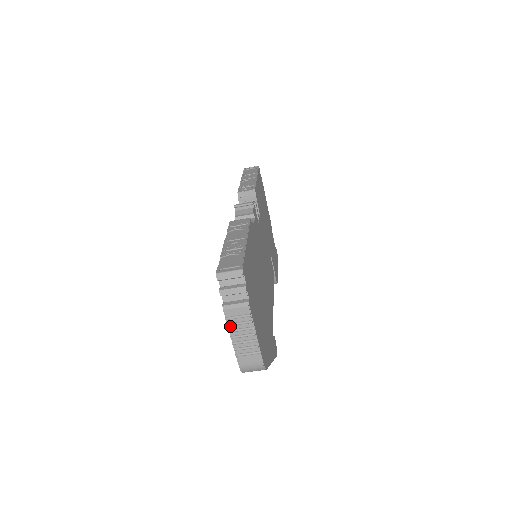
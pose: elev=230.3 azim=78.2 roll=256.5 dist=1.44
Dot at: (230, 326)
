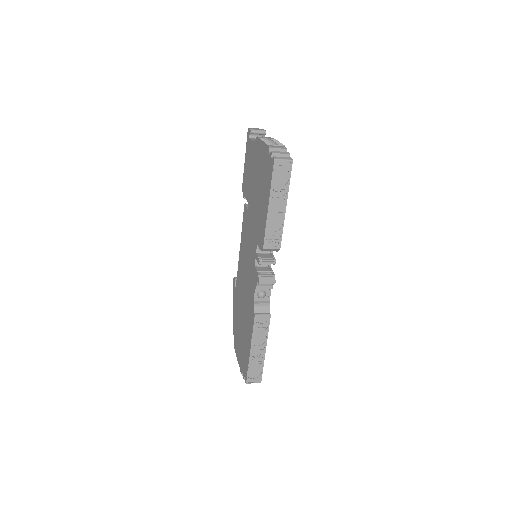
Dot at: occluded
